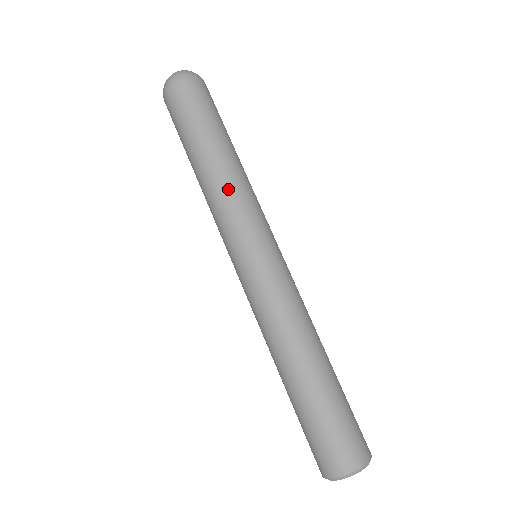
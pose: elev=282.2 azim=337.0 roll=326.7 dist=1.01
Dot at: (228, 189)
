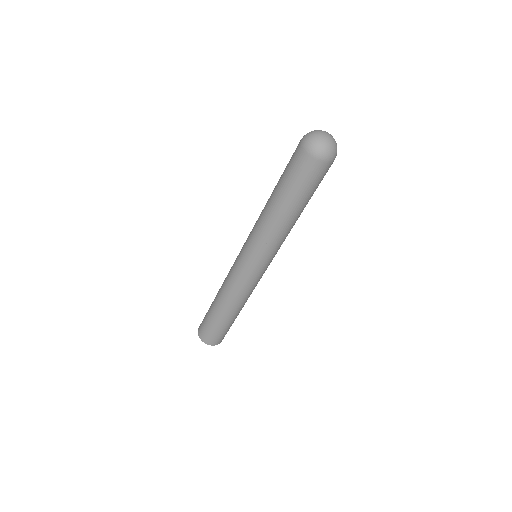
Dot at: (284, 236)
